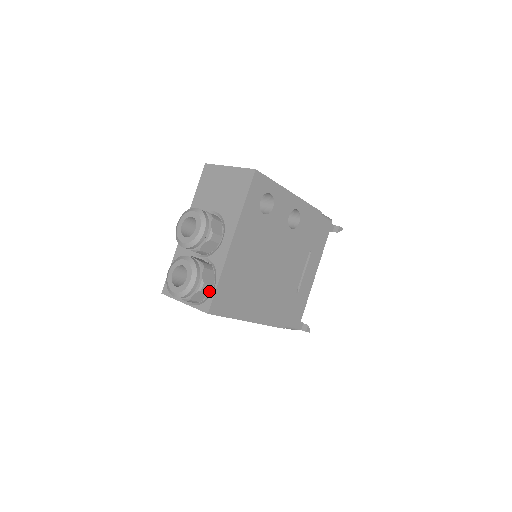
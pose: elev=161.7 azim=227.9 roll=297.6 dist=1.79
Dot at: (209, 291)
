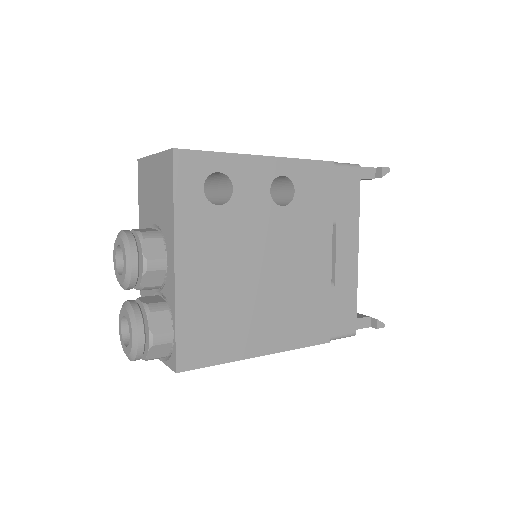
Dot at: (169, 341)
